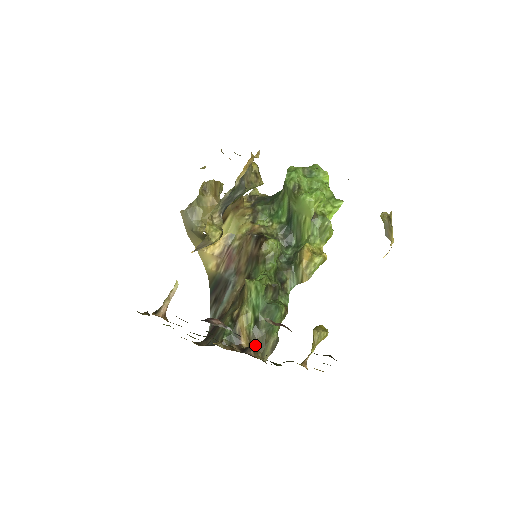
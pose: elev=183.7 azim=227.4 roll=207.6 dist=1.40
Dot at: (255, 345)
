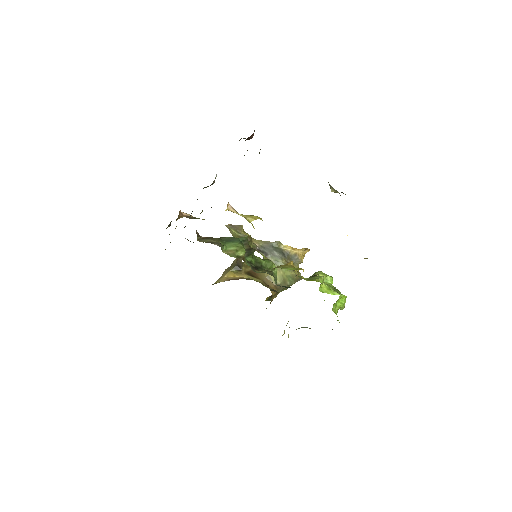
Dot at: (204, 237)
